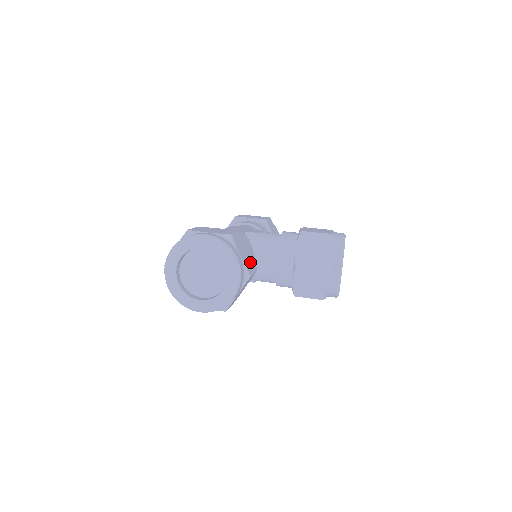
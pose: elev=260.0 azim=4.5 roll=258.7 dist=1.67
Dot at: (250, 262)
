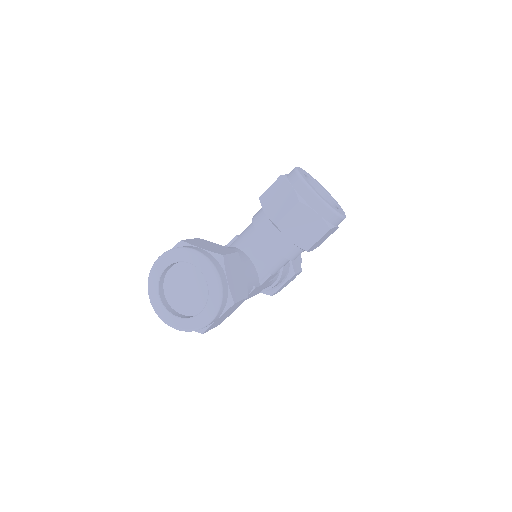
Dot at: (222, 249)
